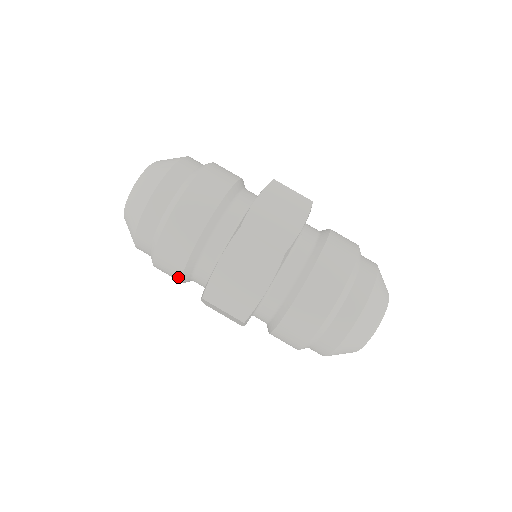
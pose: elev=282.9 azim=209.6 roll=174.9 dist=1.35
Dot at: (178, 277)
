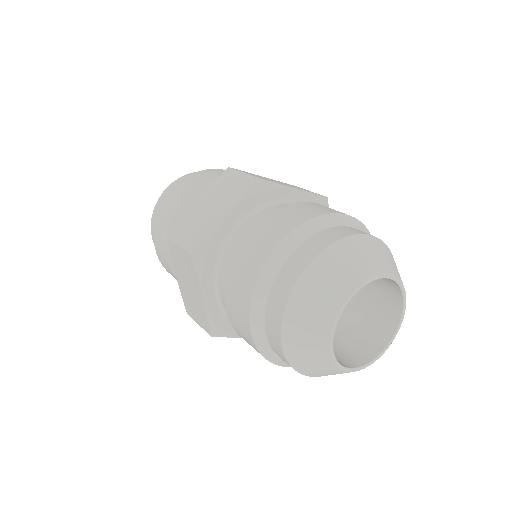
Dot at: (166, 246)
